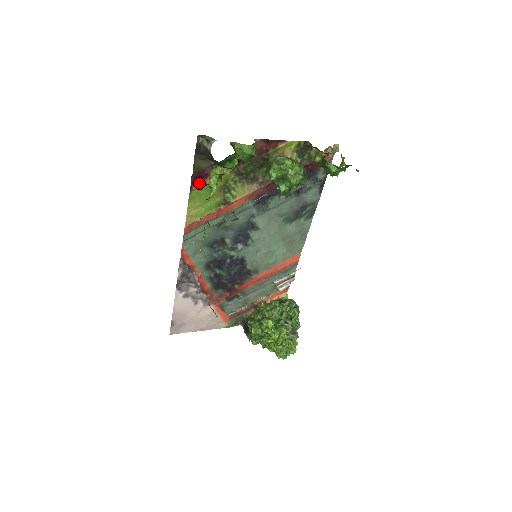
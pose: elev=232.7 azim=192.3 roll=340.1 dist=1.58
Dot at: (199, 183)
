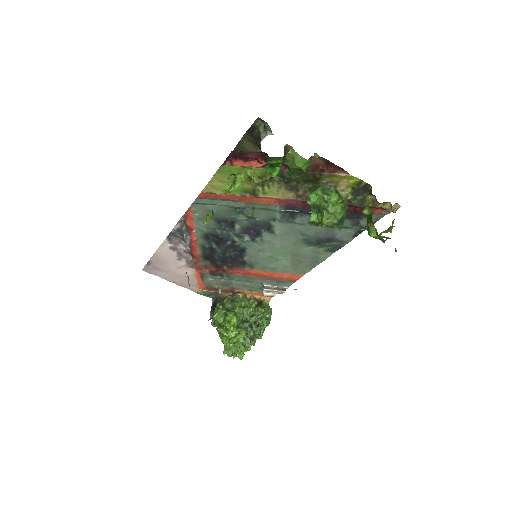
Dot at: (236, 161)
